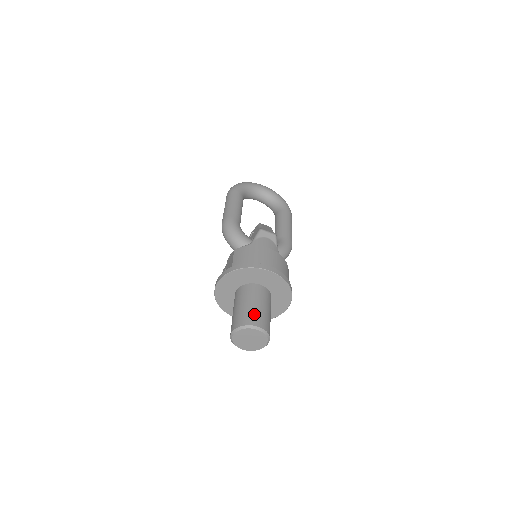
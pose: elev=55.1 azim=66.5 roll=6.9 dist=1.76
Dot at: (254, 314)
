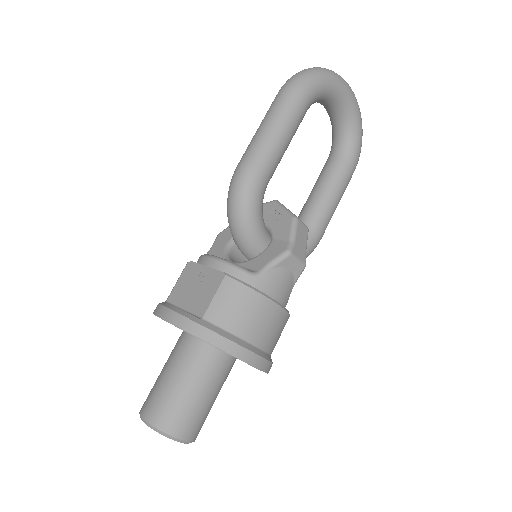
Dot at: (191, 416)
